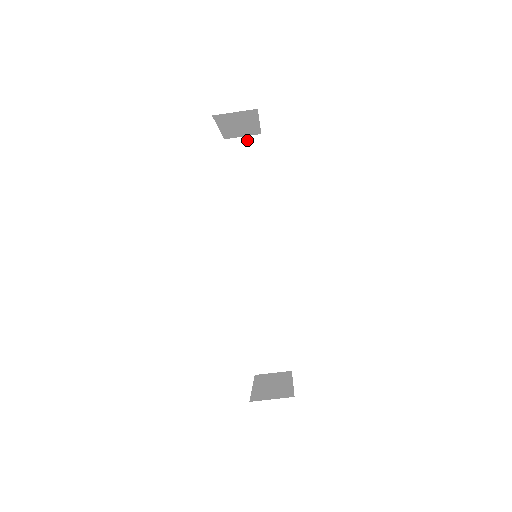
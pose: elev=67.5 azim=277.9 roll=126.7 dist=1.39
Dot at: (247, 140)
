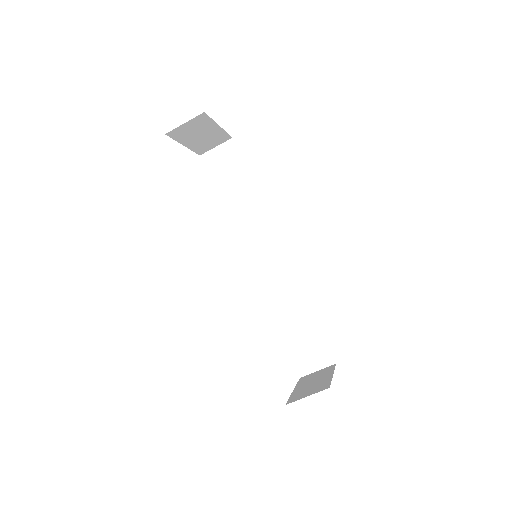
Dot at: (221, 148)
